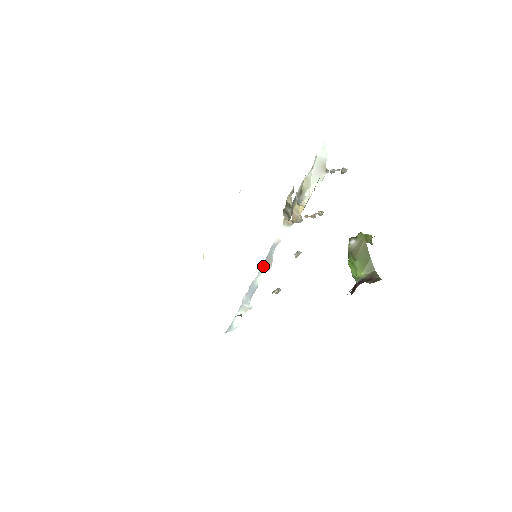
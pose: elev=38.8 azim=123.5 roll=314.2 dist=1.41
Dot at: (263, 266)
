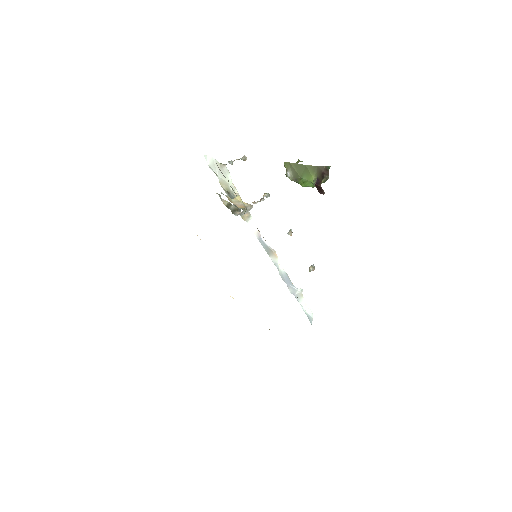
Dot at: (272, 258)
